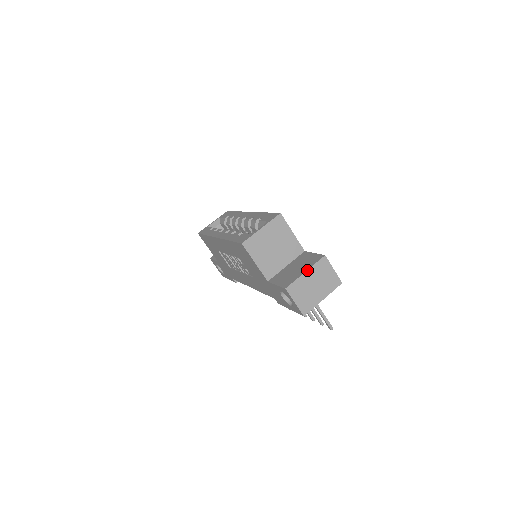
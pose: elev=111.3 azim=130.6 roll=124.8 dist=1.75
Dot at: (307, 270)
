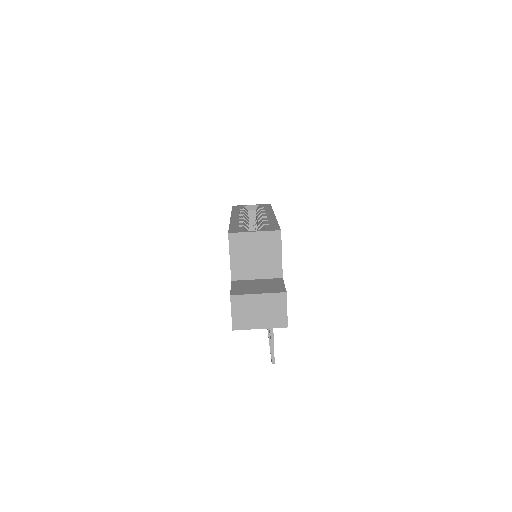
Dot at: (261, 293)
